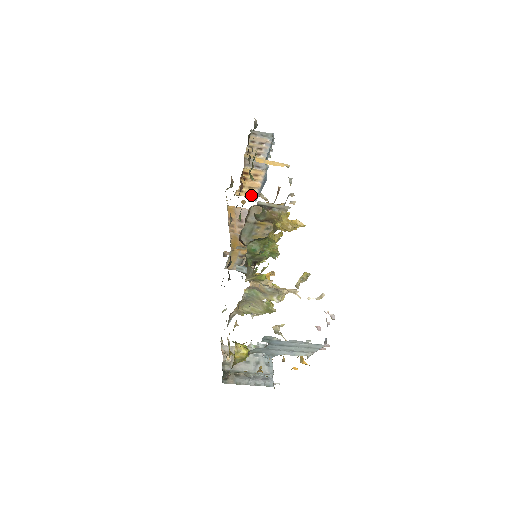
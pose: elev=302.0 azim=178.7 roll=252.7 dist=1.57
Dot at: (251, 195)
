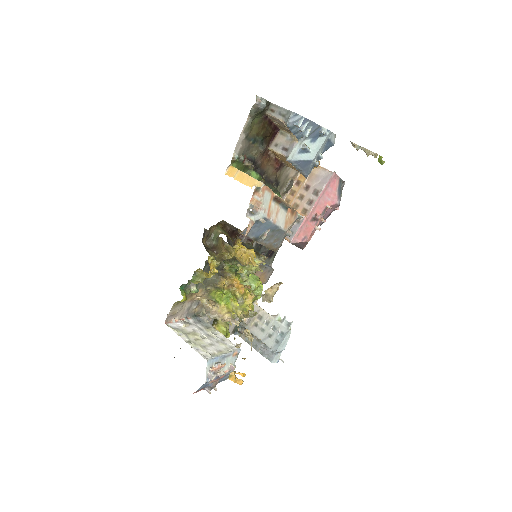
Dot at: occluded
